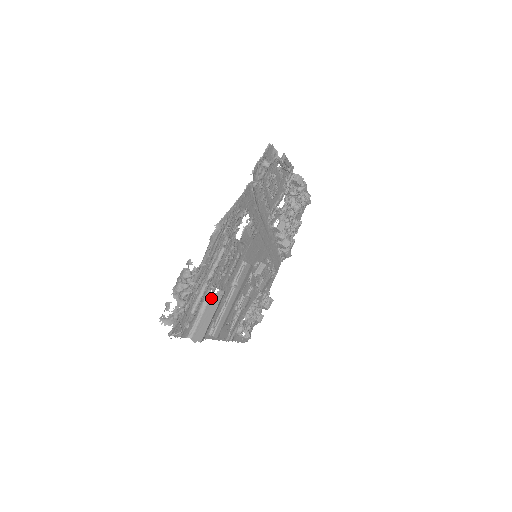
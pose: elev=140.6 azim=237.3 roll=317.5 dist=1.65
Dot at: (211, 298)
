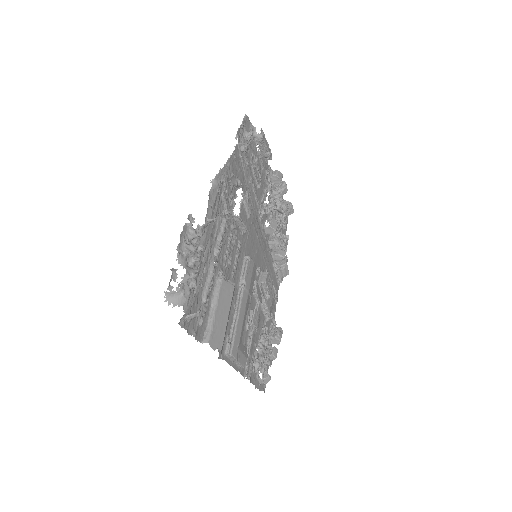
Dot at: (222, 286)
